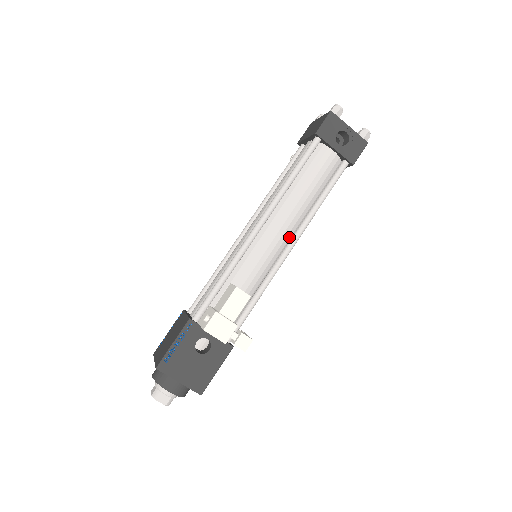
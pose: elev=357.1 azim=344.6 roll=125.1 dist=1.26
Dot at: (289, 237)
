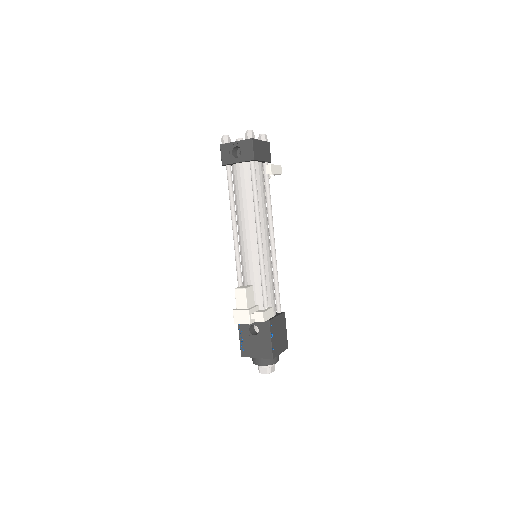
Dot at: occluded
